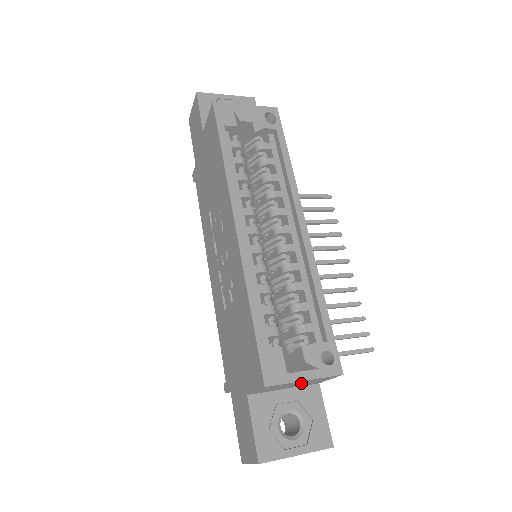
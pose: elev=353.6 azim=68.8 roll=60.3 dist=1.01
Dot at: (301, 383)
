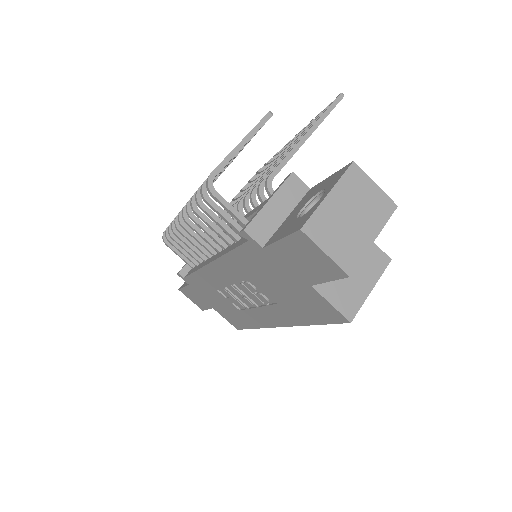
Dot at: occluded
